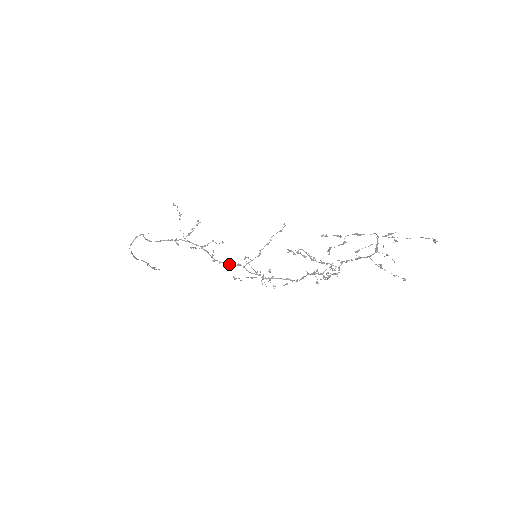
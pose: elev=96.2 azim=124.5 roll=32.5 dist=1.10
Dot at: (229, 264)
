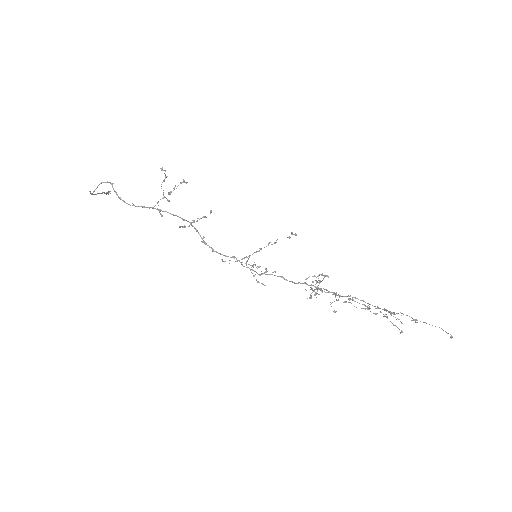
Dot at: (223, 255)
